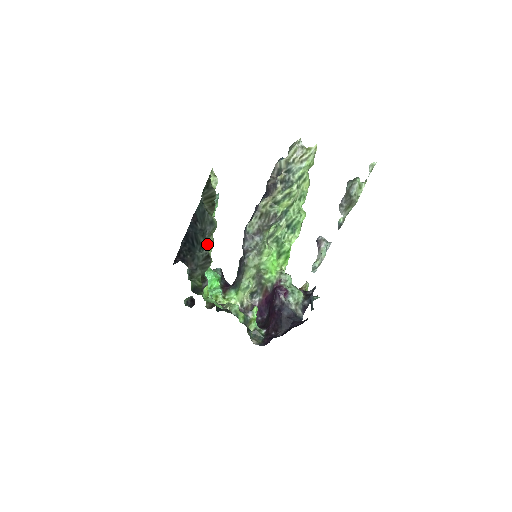
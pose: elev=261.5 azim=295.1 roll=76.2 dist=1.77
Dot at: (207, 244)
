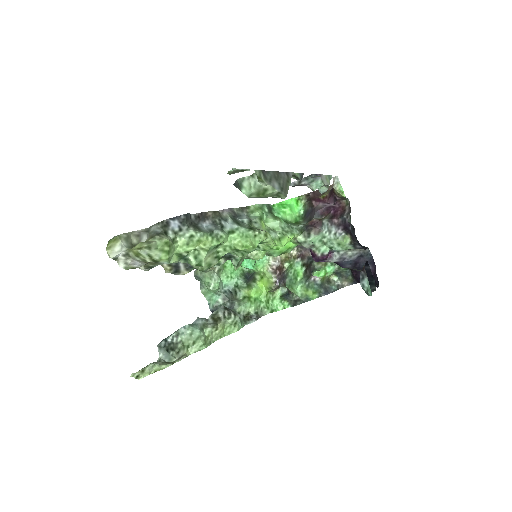
Dot at: (213, 320)
